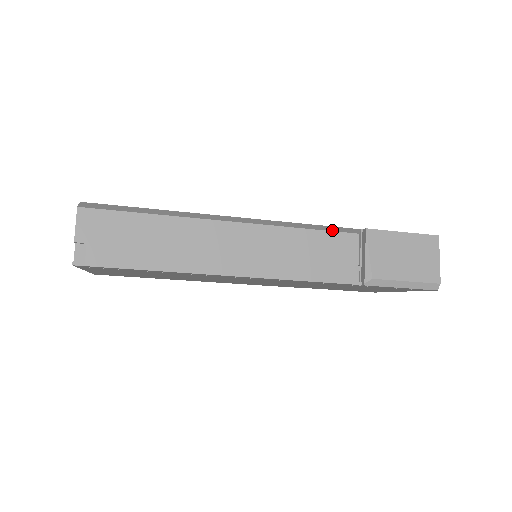
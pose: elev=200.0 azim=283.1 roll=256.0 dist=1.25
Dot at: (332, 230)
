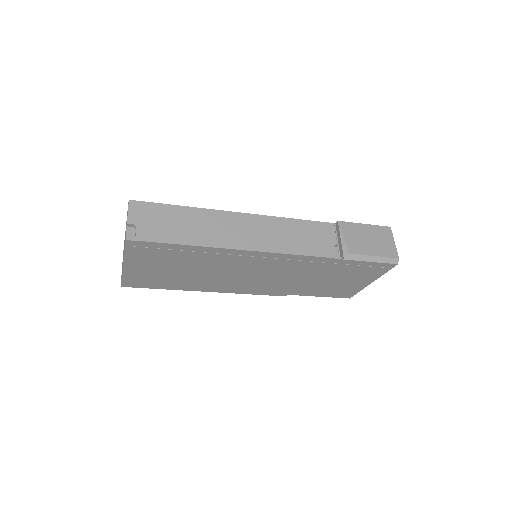
Dot at: (314, 221)
